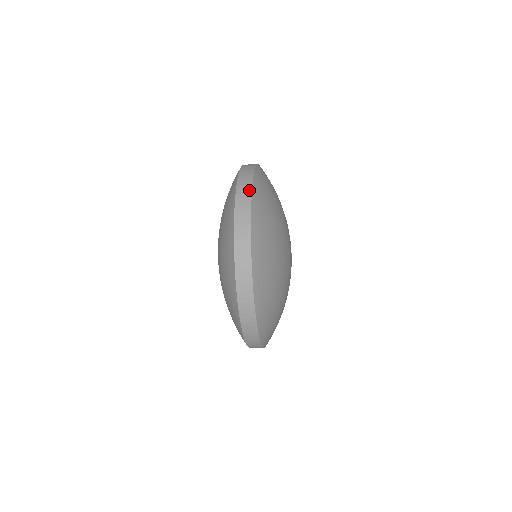
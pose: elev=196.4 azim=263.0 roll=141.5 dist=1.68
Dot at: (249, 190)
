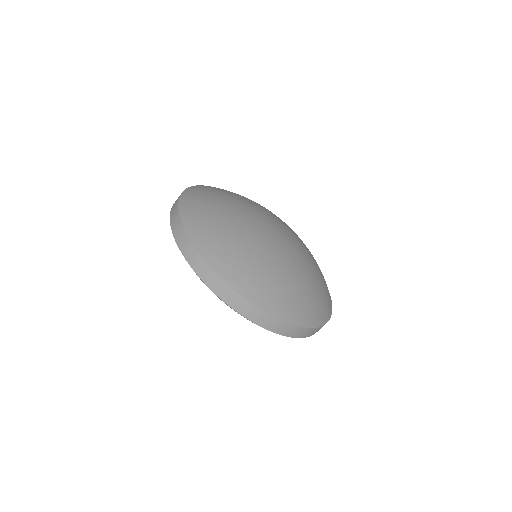
Dot at: (177, 213)
